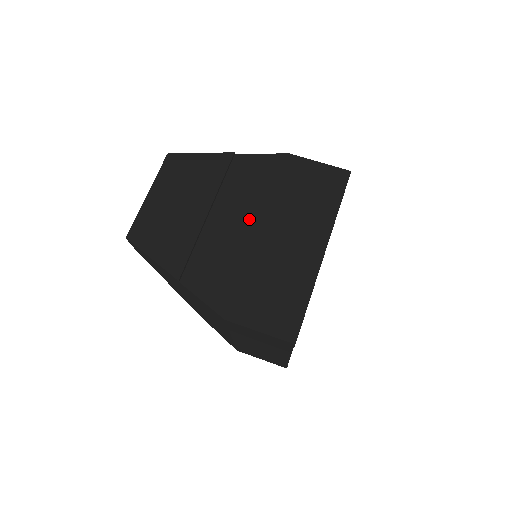
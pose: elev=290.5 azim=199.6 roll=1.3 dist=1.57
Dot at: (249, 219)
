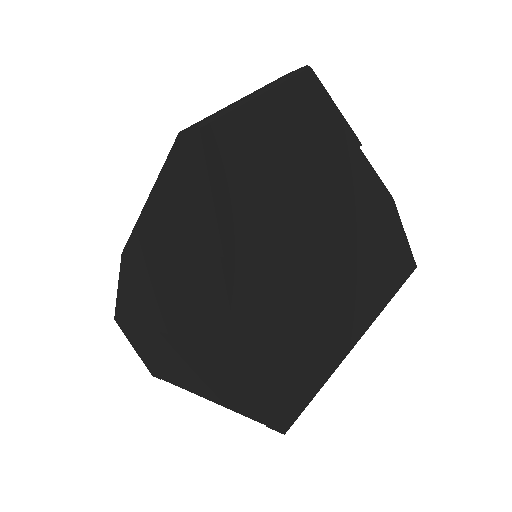
Dot at: (329, 239)
